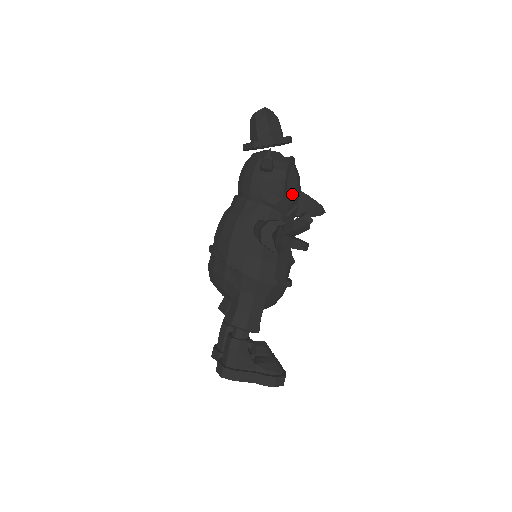
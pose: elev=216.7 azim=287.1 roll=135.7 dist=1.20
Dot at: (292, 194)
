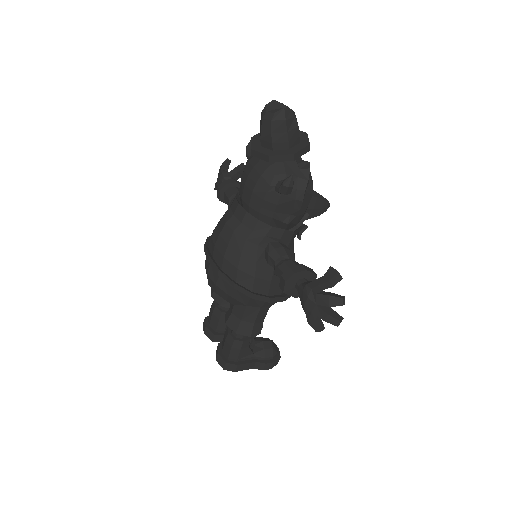
Dot at: (305, 207)
